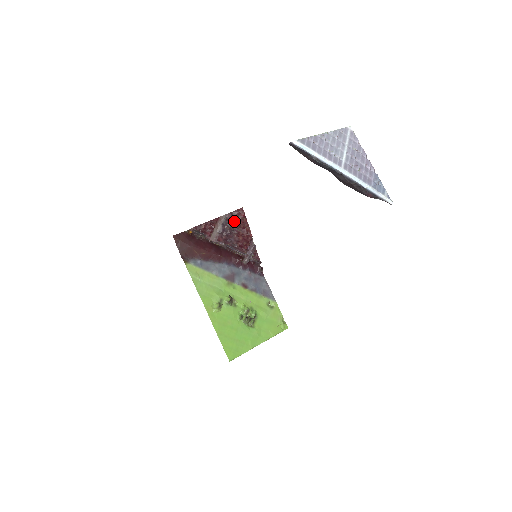
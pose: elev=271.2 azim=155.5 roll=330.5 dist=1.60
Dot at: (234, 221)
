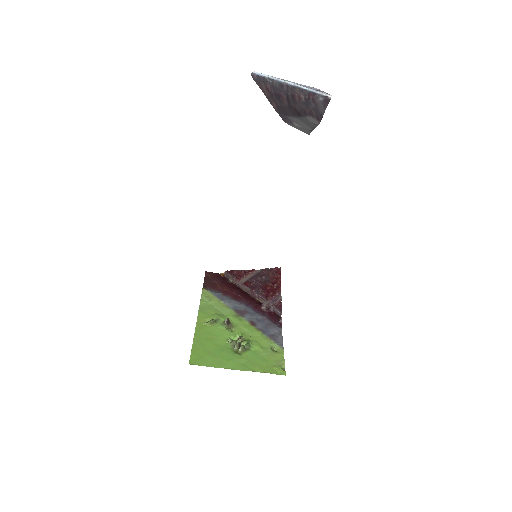
Dot at: (268, 275)
